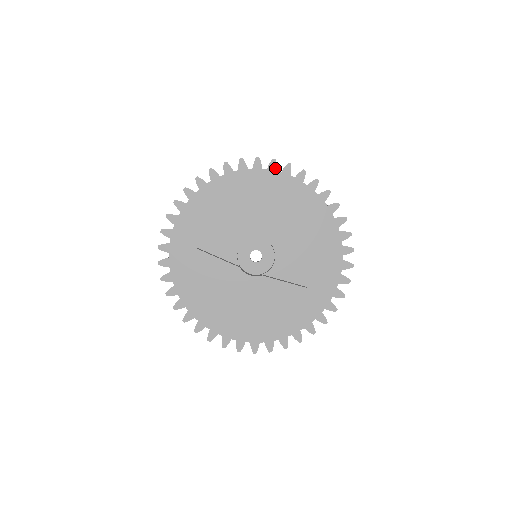
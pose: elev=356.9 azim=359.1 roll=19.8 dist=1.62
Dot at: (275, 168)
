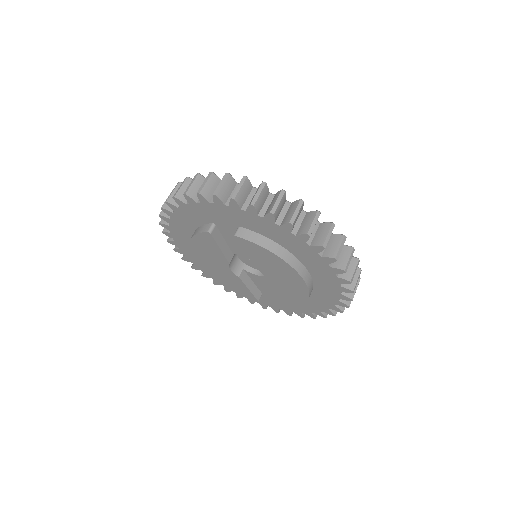
Dot at: (337, 273)
